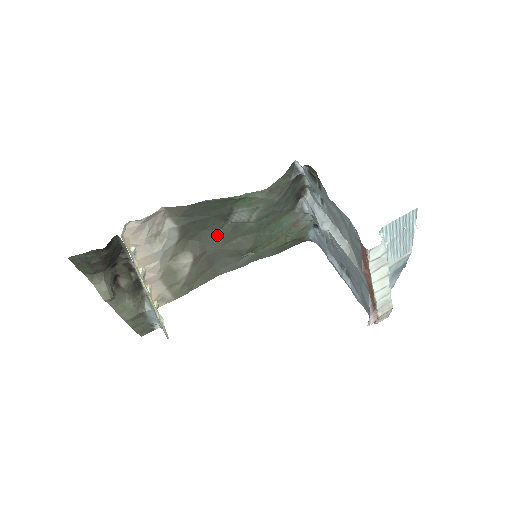
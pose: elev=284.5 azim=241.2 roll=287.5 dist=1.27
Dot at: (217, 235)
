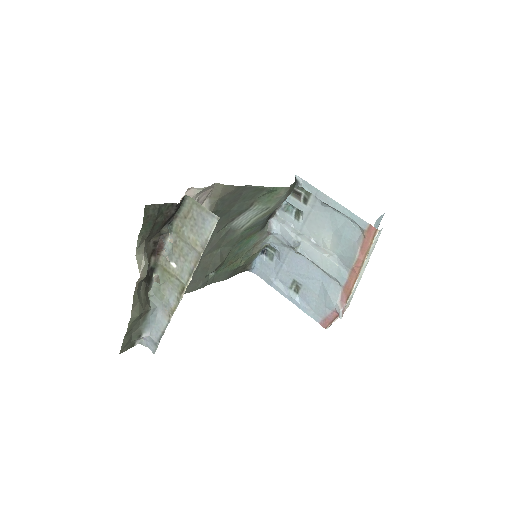
Dot at: (211, 239)
